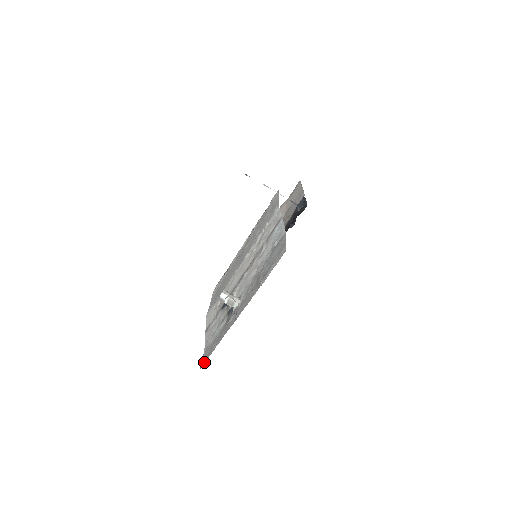
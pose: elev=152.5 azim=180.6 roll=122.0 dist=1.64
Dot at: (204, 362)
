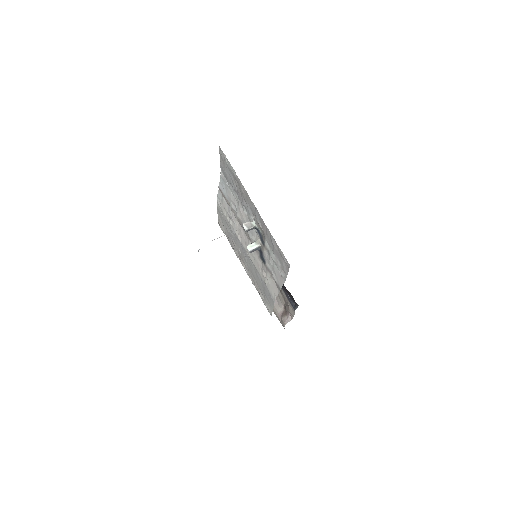
Dot at: (284, 259)
